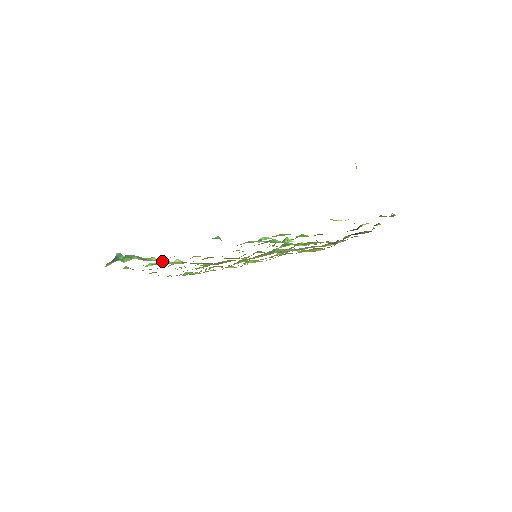
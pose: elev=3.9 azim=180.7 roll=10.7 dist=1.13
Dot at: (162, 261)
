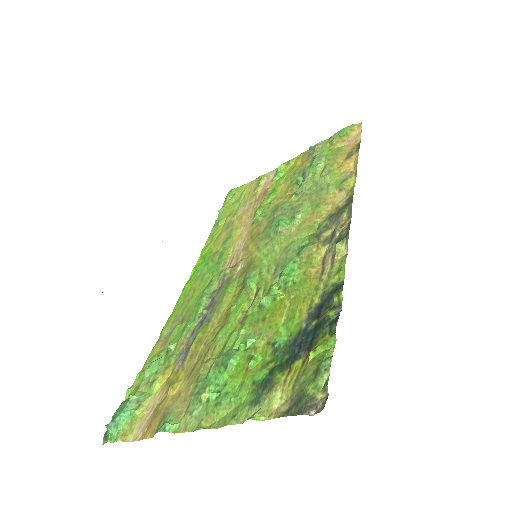
Dot at: (143, 413)
